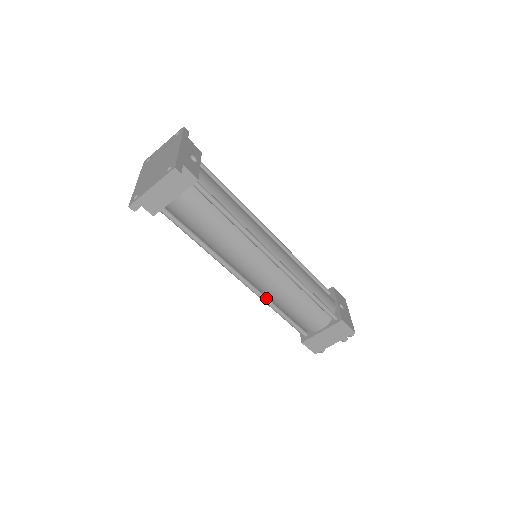
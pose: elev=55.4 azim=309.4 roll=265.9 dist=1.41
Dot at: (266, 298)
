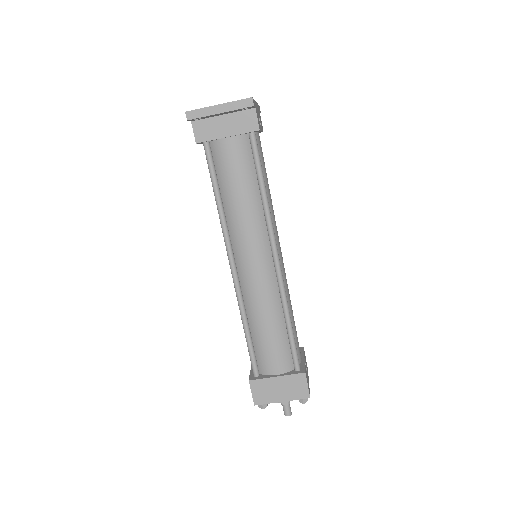
Dot at: (243, 303)
